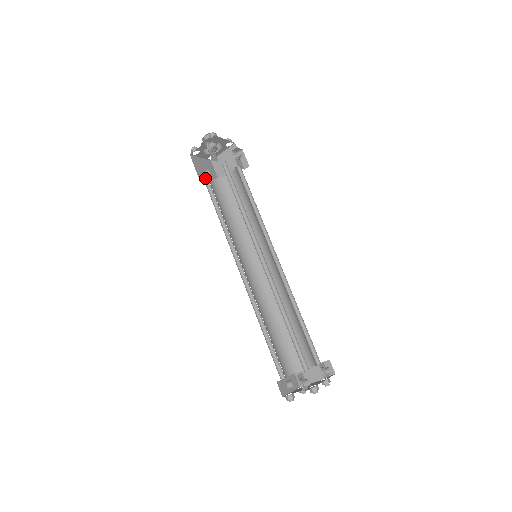
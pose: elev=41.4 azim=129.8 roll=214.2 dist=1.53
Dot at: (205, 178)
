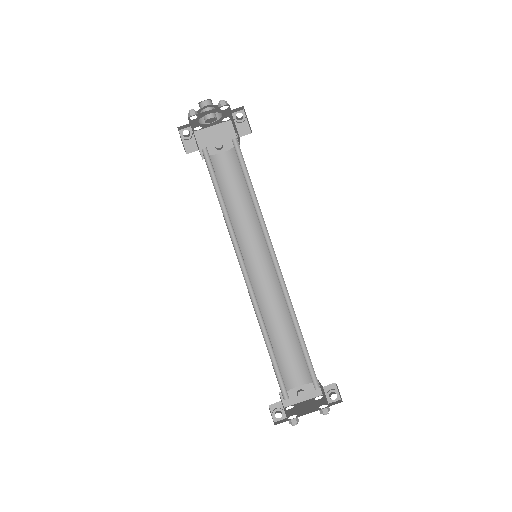
Dot at: occluded
